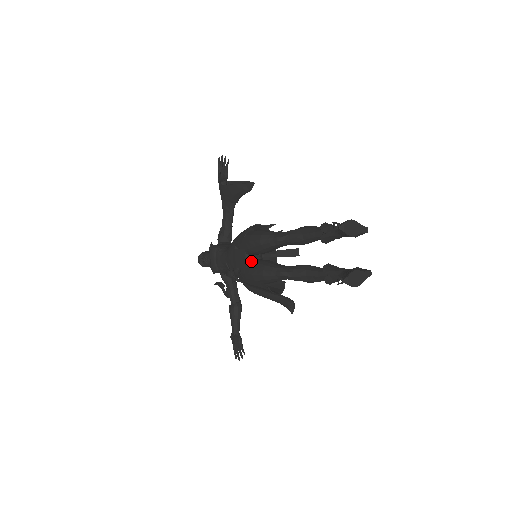
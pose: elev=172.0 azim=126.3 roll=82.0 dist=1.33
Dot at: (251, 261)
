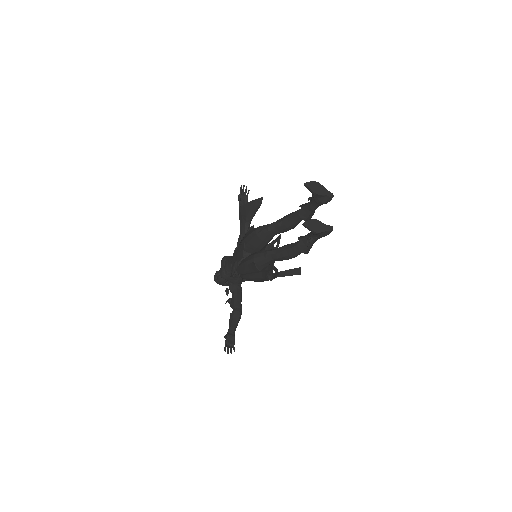
Dot at: occluded
